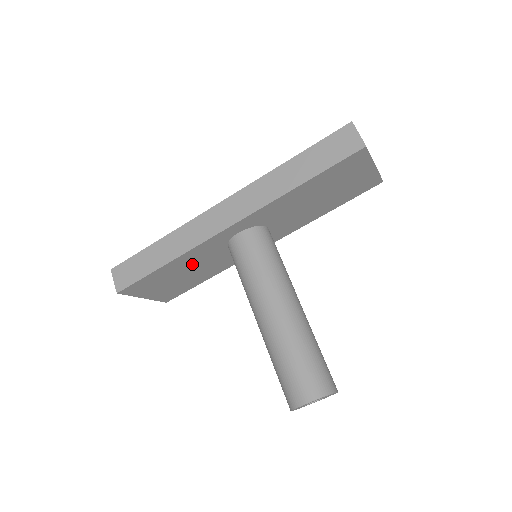
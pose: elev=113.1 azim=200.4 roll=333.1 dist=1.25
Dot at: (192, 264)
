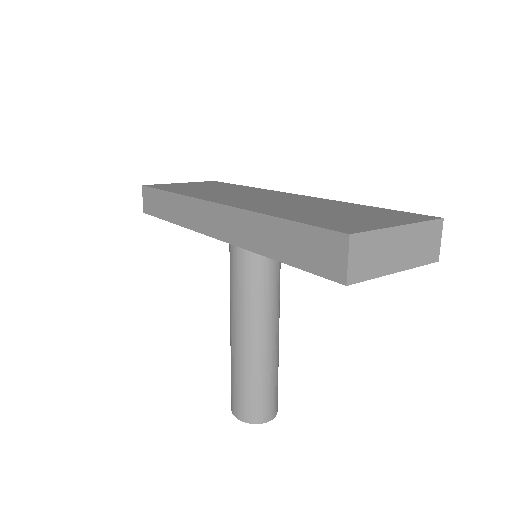
Dot at: occluded
